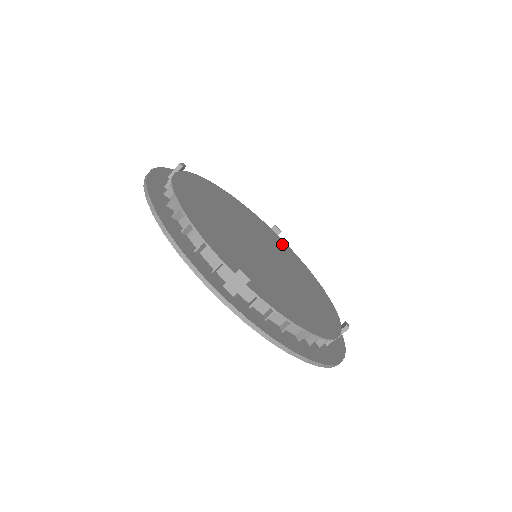
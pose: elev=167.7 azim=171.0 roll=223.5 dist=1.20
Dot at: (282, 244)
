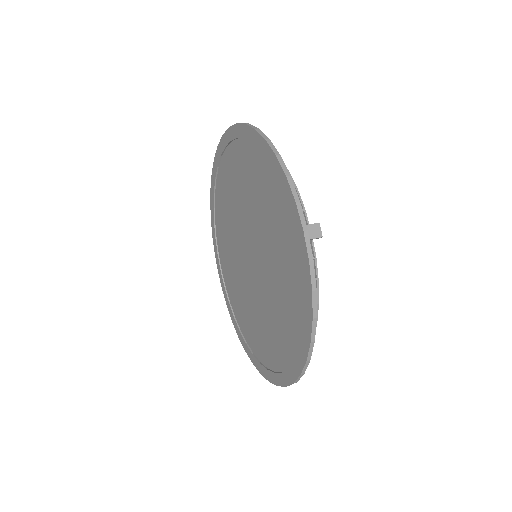
Dot at: occluded
